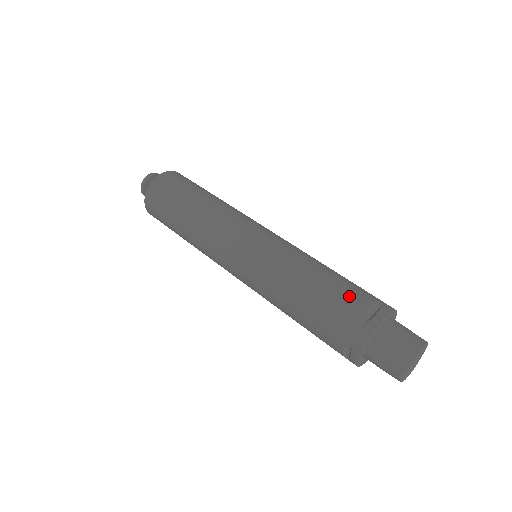
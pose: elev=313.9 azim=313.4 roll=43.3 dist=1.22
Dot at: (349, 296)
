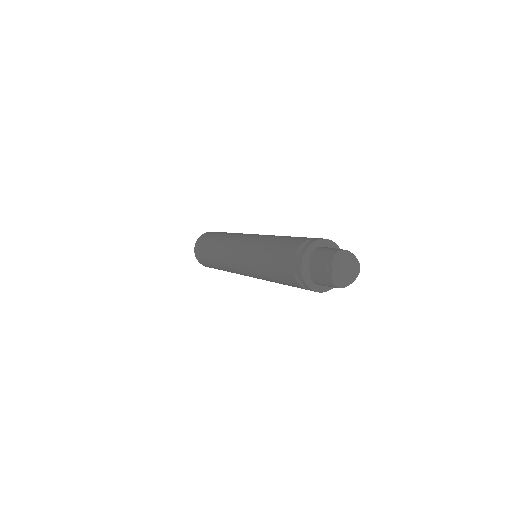
Dot at: occluded
